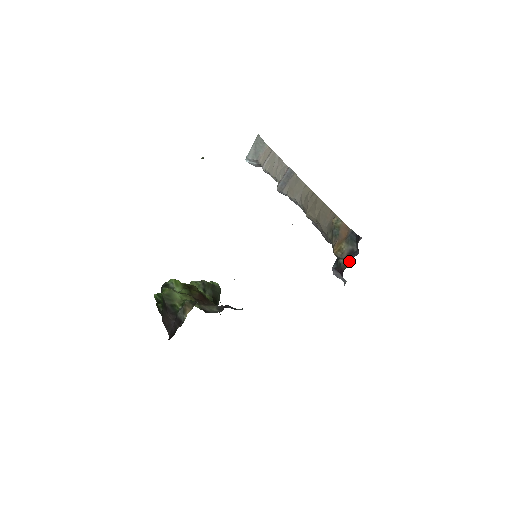
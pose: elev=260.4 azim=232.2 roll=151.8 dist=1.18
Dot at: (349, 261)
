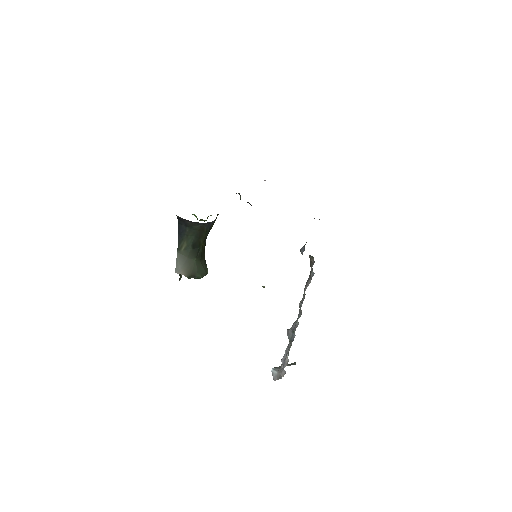
Dot at: occluded
